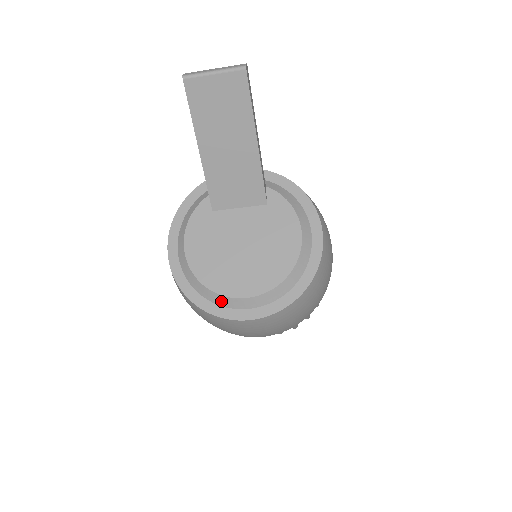
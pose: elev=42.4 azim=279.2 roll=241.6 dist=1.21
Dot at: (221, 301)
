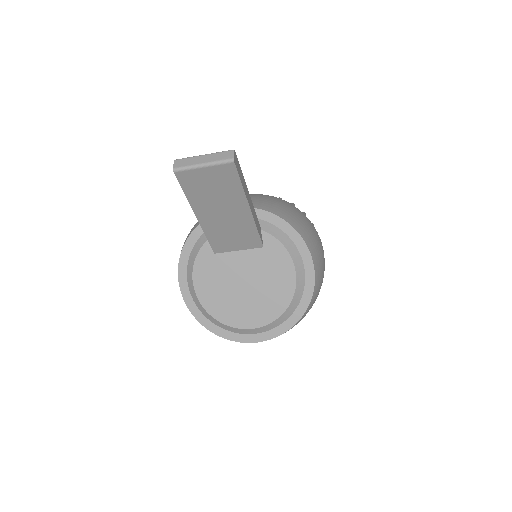
Dot at: (231, 329)
